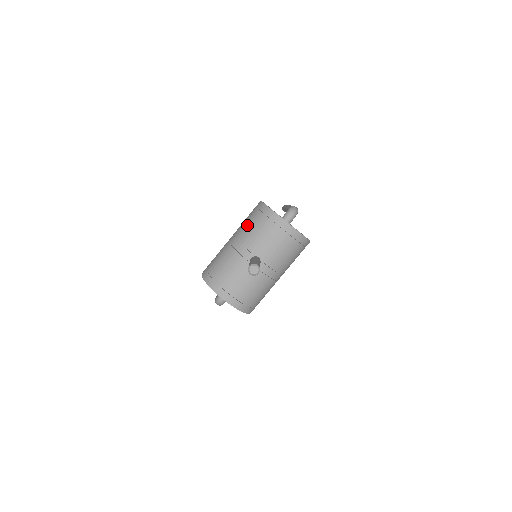
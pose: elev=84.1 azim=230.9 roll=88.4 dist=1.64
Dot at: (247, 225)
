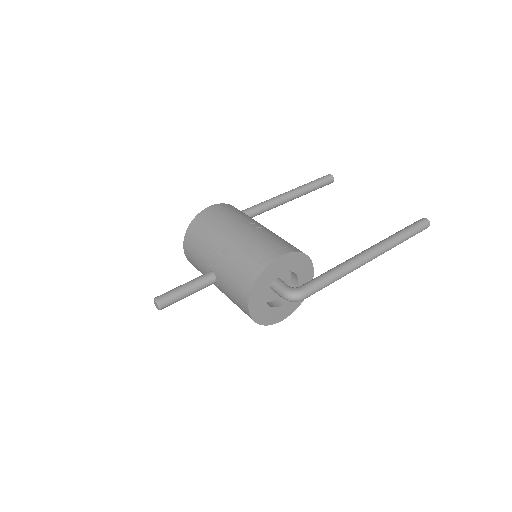
Dot at: (241, 254)
